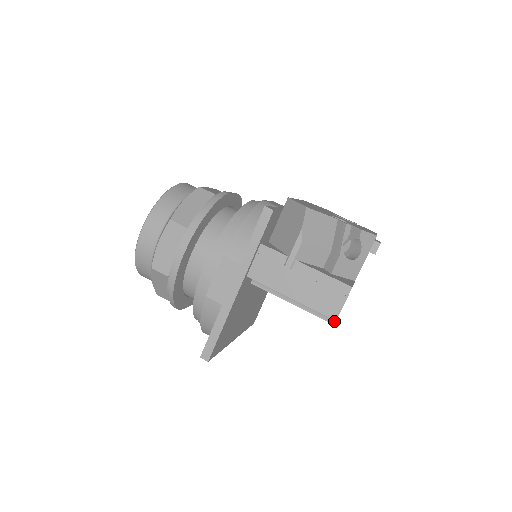
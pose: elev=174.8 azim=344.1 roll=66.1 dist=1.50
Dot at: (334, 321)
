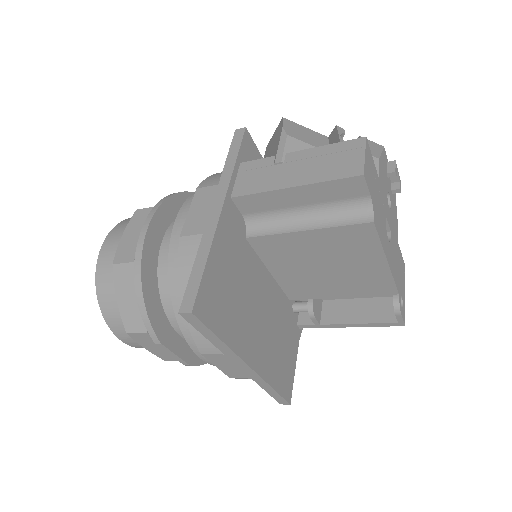
Dot at: (371, 217)
